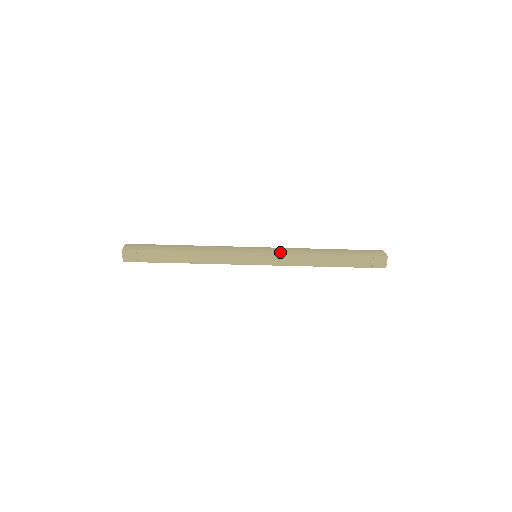
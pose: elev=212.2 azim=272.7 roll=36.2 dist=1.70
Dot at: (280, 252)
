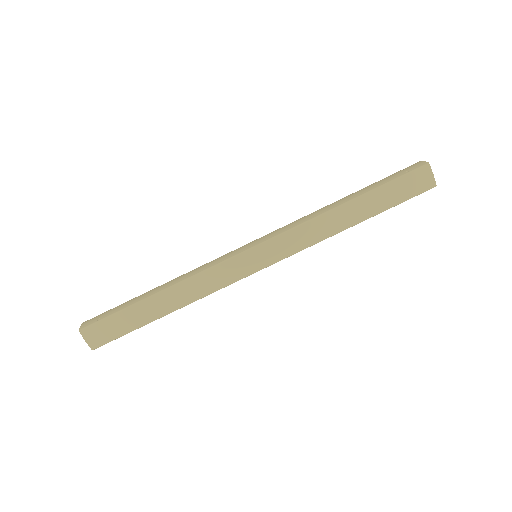
Dot at: occluded
